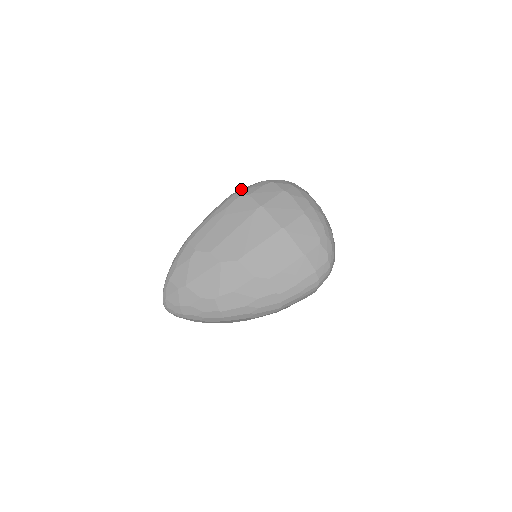
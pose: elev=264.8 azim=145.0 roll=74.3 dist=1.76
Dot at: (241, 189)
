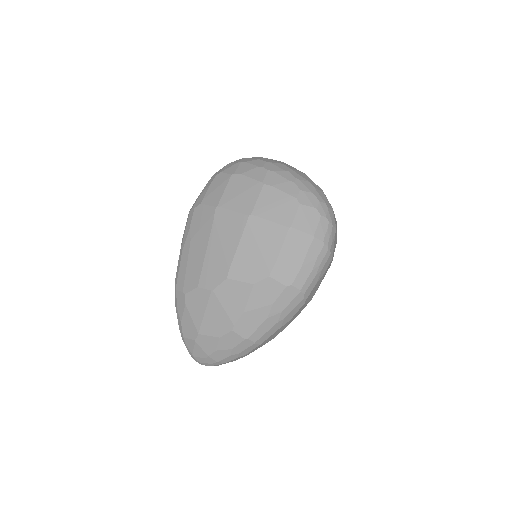
Dot at: occluded
